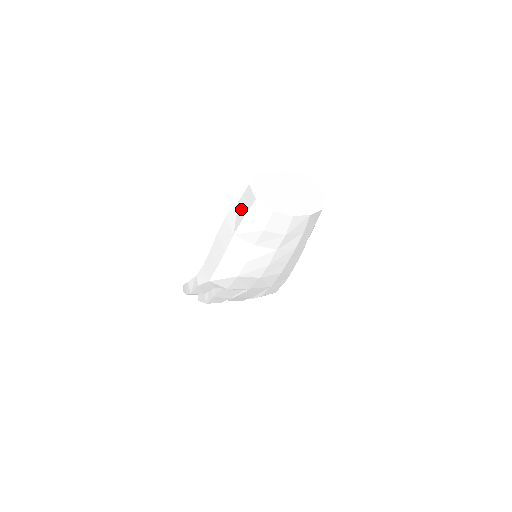
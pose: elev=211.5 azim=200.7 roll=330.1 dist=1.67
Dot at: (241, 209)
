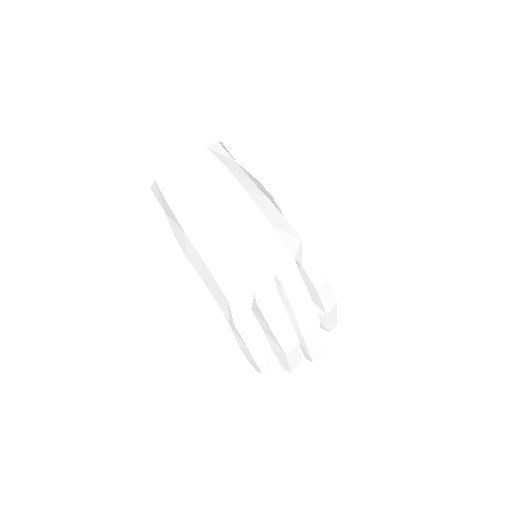
Dot at: (166, 208)
